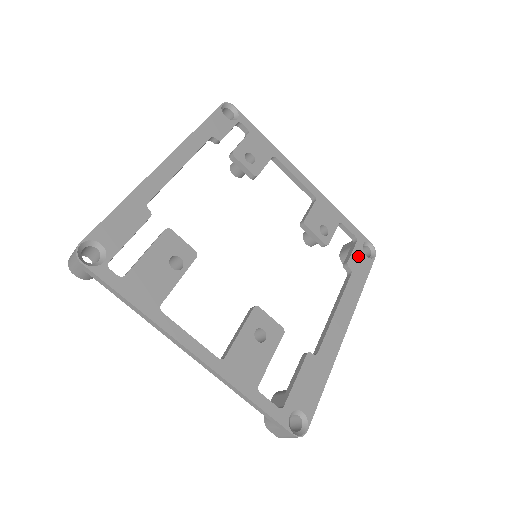
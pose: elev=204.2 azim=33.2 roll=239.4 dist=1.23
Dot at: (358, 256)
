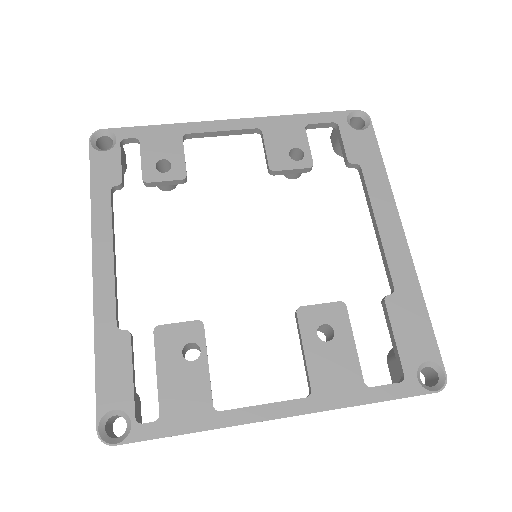
Dot at: (352, 141)
